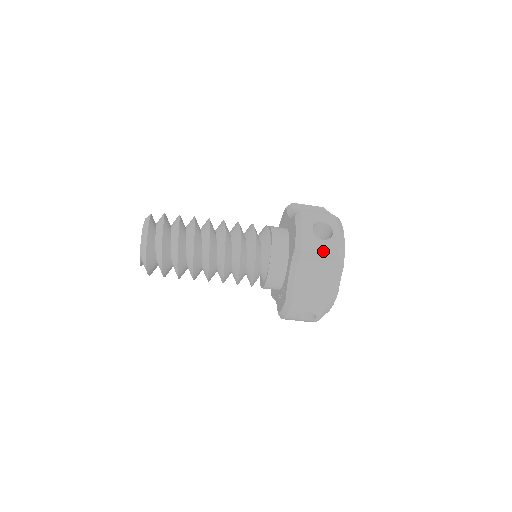
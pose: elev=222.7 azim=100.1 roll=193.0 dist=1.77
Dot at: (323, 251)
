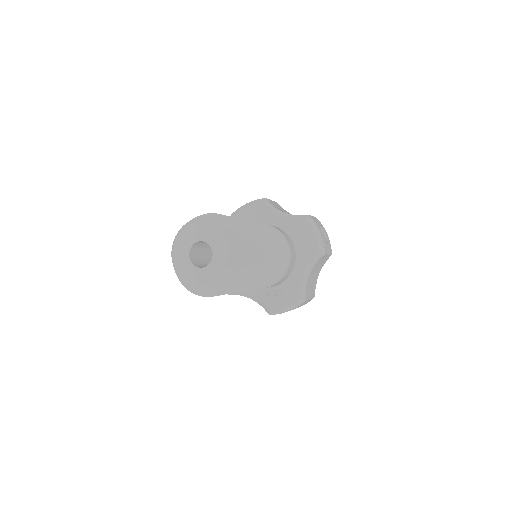
Dot at: (329, 253)
